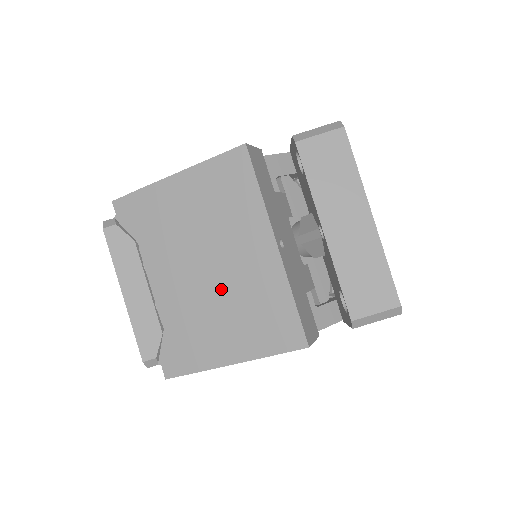
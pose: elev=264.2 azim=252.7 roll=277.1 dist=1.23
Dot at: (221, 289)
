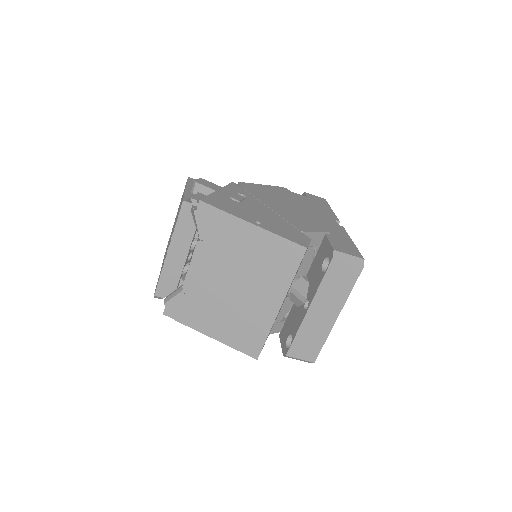
Dot at: (232, 301)
